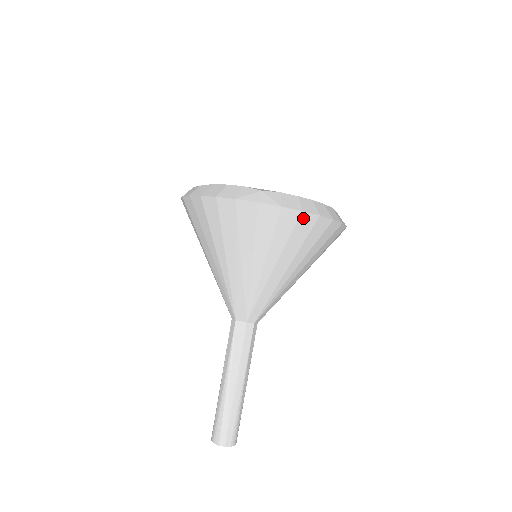
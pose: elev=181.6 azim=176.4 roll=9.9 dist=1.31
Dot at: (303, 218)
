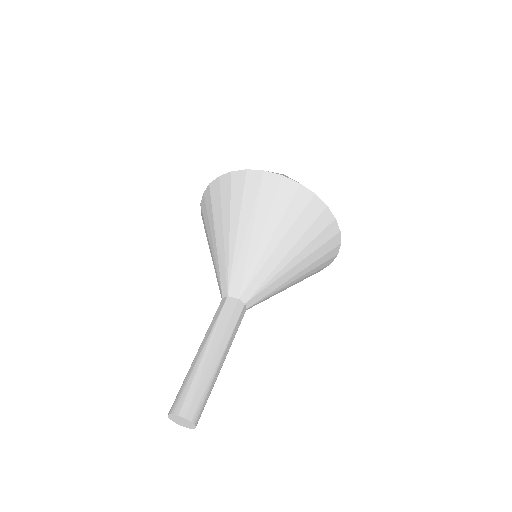
Dot at: (314, 201)
